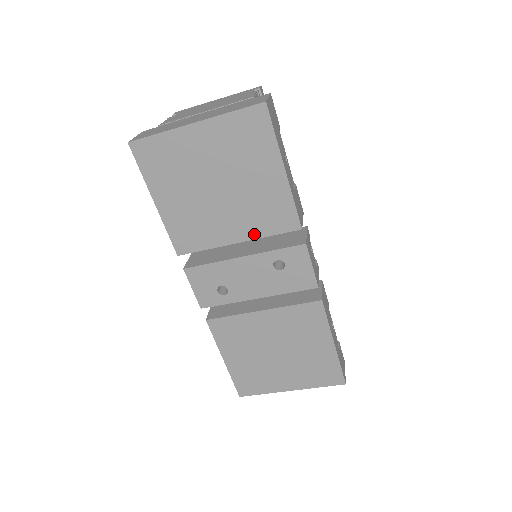
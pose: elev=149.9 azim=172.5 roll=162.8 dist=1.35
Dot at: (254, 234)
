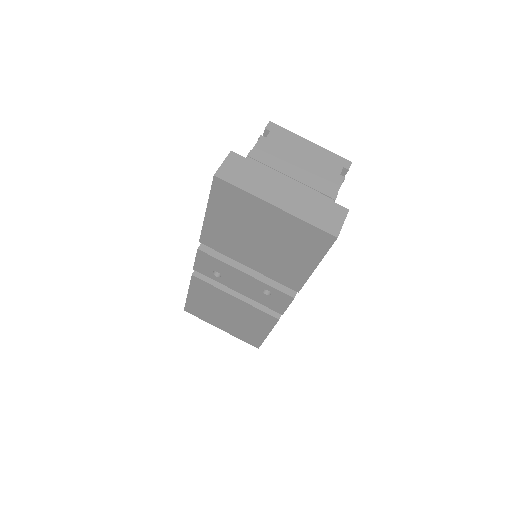
Dot at: (264, 272)
